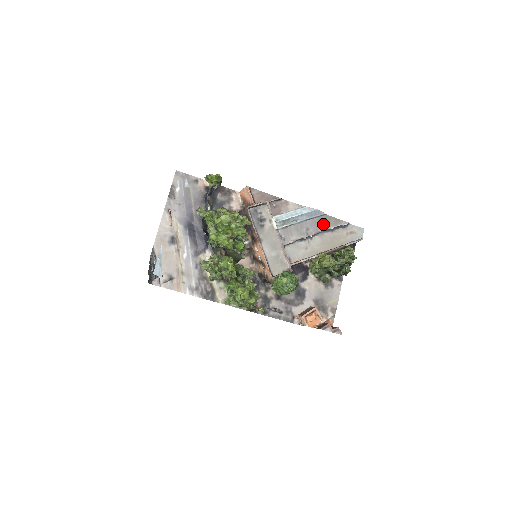
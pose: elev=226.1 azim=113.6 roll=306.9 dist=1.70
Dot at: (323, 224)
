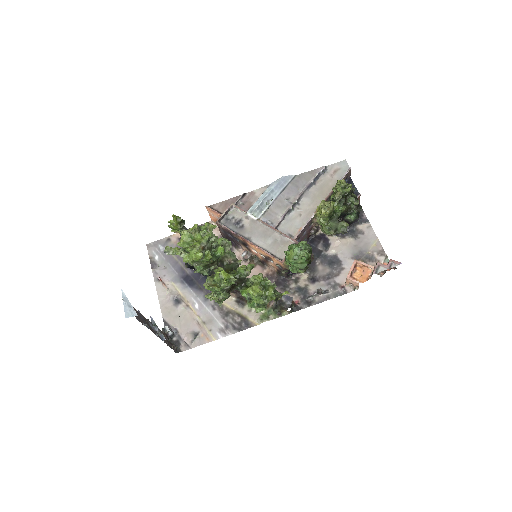
Dot at: (300, 185)
